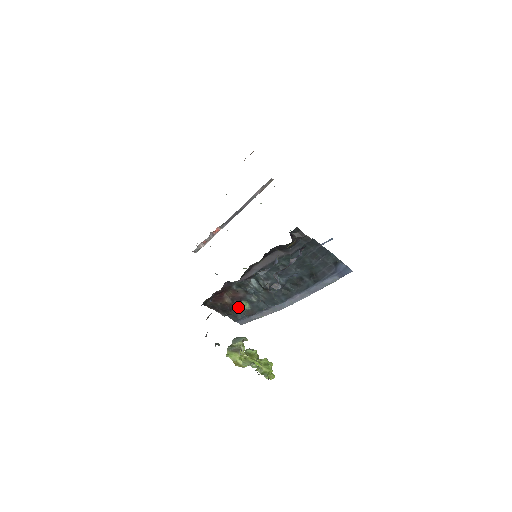
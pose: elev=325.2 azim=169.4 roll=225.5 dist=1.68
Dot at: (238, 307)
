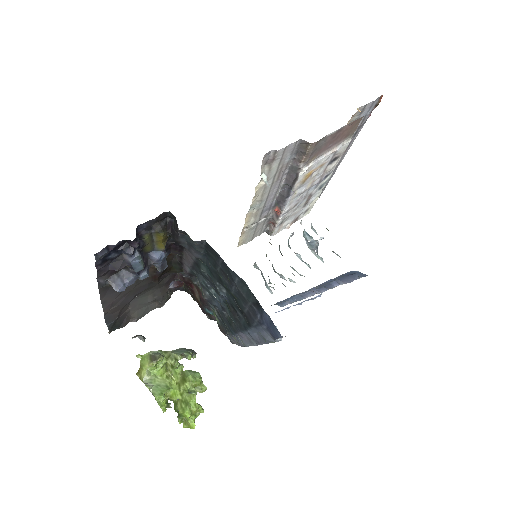
Dot at: occluded
